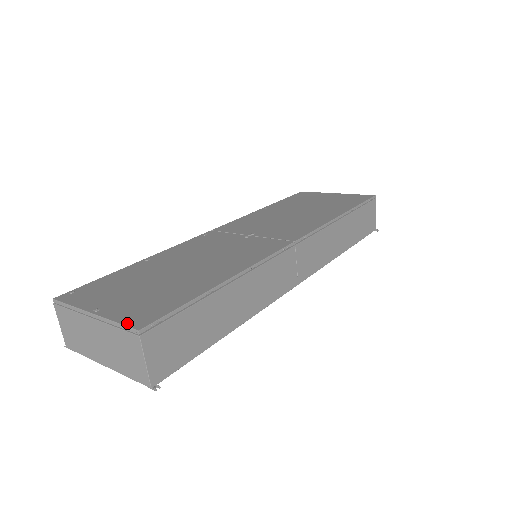
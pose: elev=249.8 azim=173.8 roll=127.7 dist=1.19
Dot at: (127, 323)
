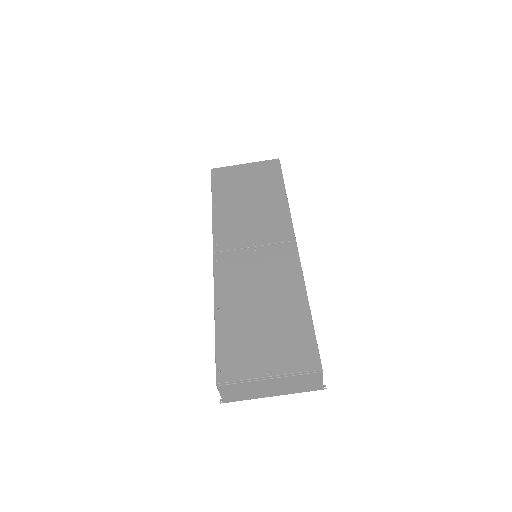
Dot at: (307, 369)
